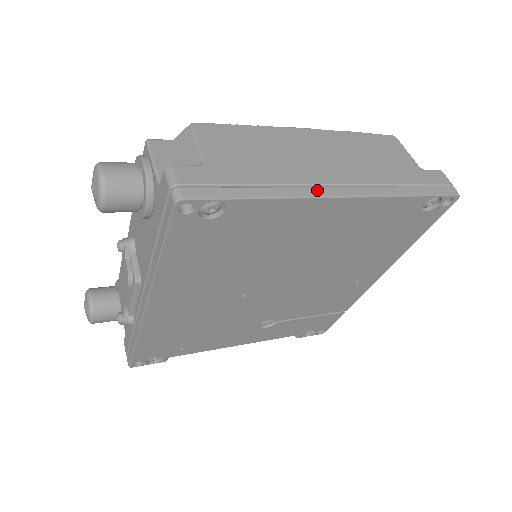
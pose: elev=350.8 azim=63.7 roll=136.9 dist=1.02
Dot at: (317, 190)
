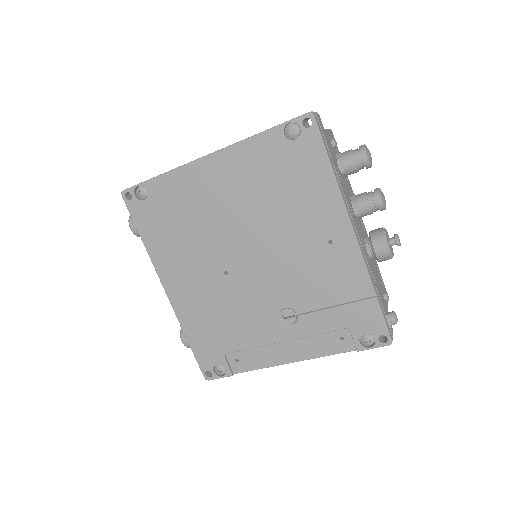
Dot at: (194, 160)
